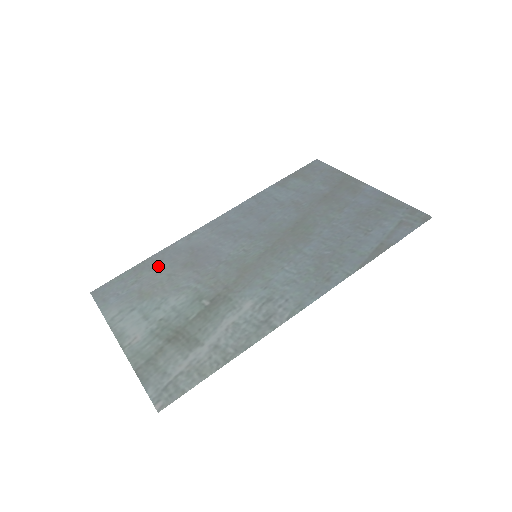
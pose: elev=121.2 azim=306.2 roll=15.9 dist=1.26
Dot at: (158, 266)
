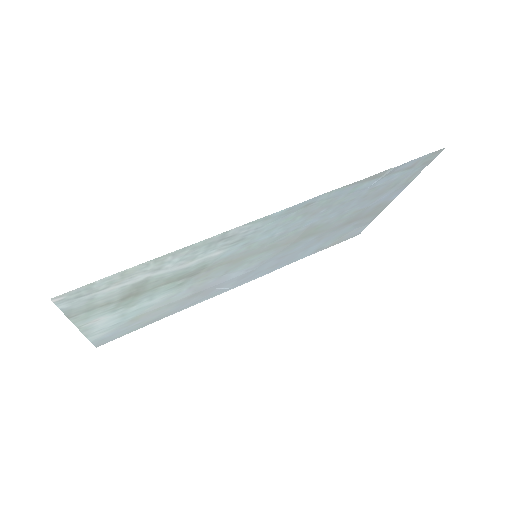
Dot at: (167, 312)
